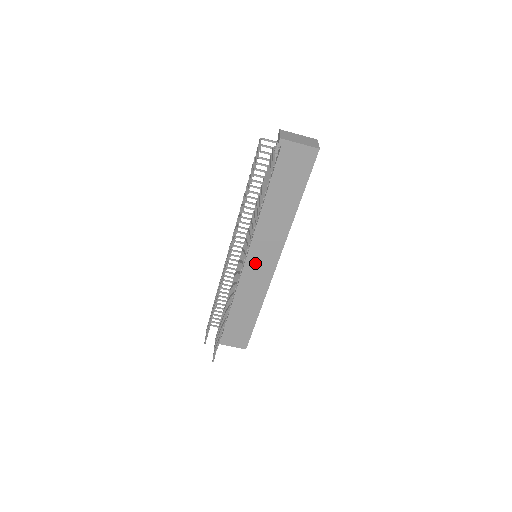
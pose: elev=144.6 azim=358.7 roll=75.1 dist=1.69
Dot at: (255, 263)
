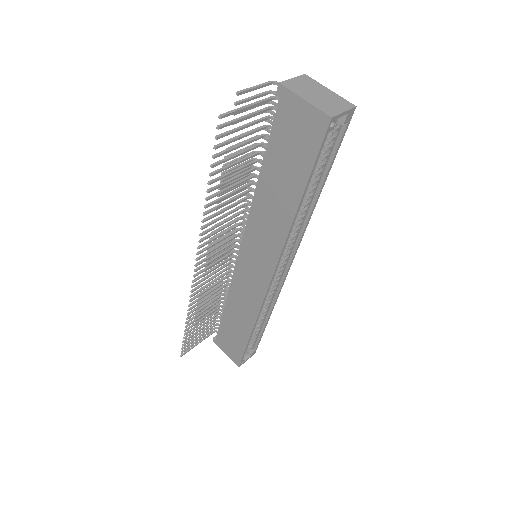
Dot at: (248, 264)
